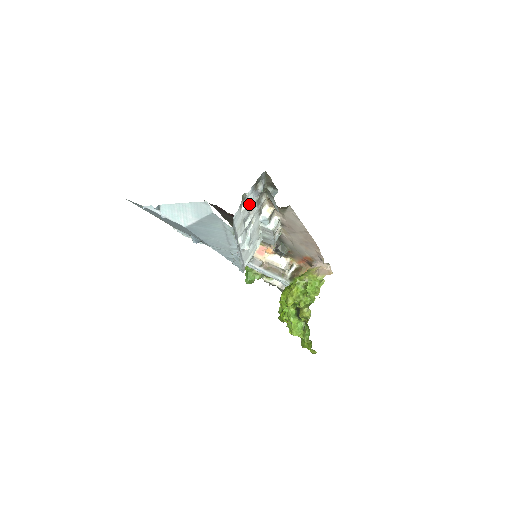
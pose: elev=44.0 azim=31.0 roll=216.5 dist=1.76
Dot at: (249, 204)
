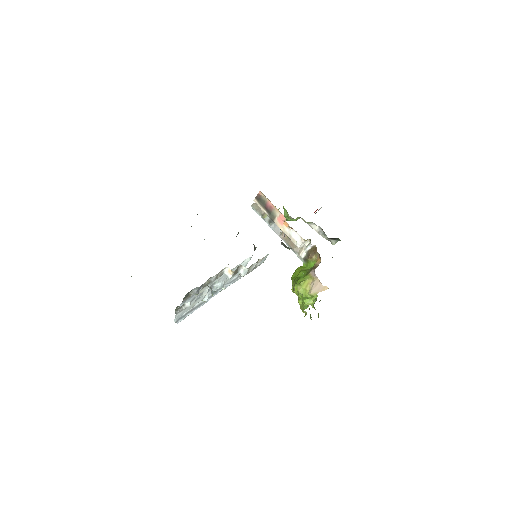
Dot at: (189, 304)
